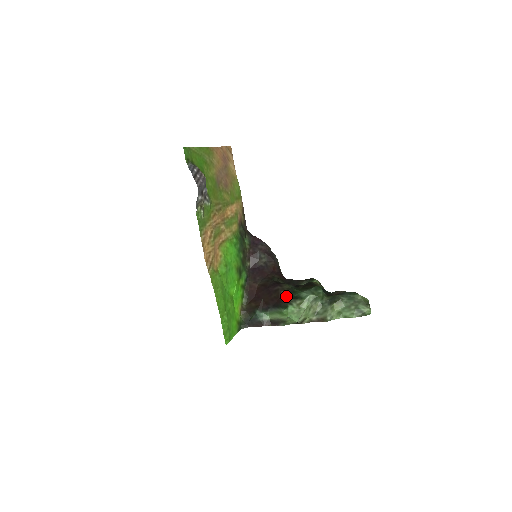
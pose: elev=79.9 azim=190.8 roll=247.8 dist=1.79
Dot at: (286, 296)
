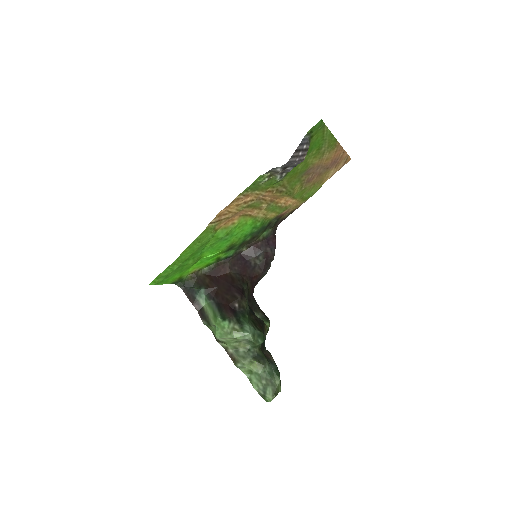
Dot at: (235, 310)
